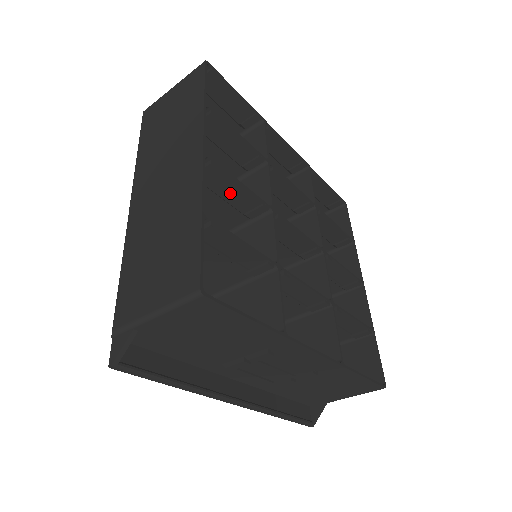
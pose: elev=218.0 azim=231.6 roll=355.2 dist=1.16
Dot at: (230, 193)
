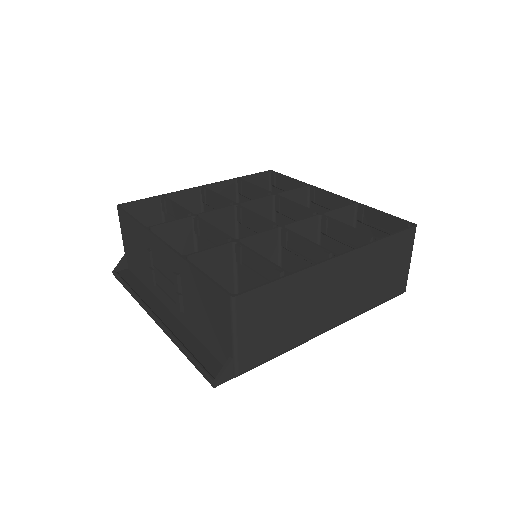
Dot at: (219, 205)
